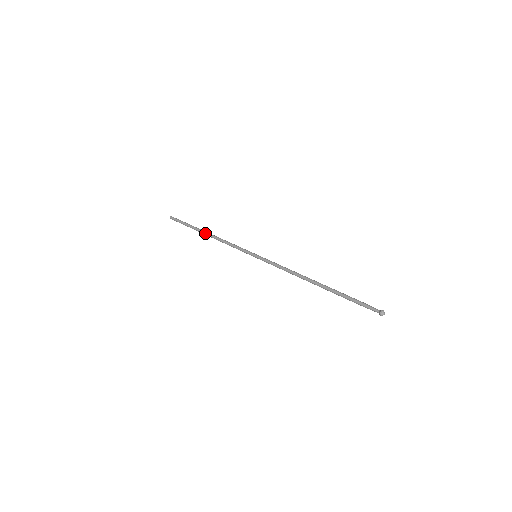
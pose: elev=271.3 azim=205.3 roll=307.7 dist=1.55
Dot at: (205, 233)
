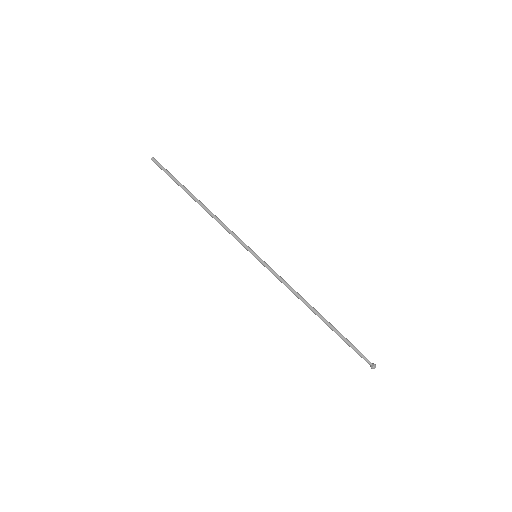
Dot at: (199, 201)
